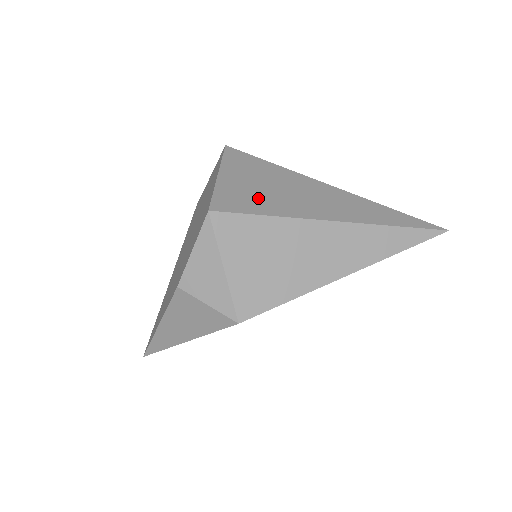
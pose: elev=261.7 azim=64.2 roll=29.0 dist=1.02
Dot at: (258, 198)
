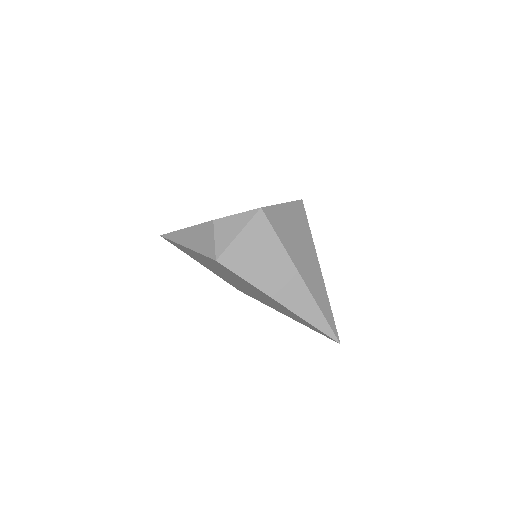
Dot at: (285, 230)
